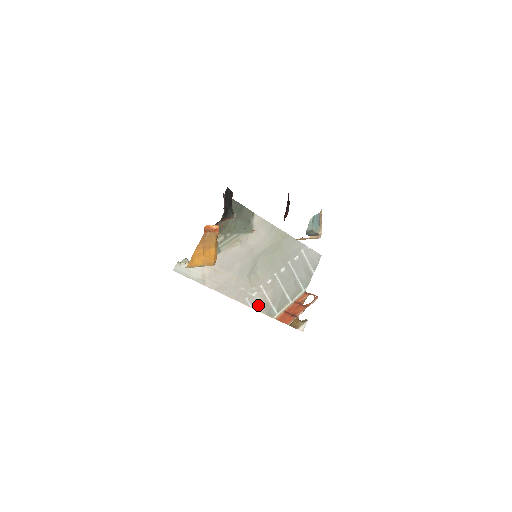
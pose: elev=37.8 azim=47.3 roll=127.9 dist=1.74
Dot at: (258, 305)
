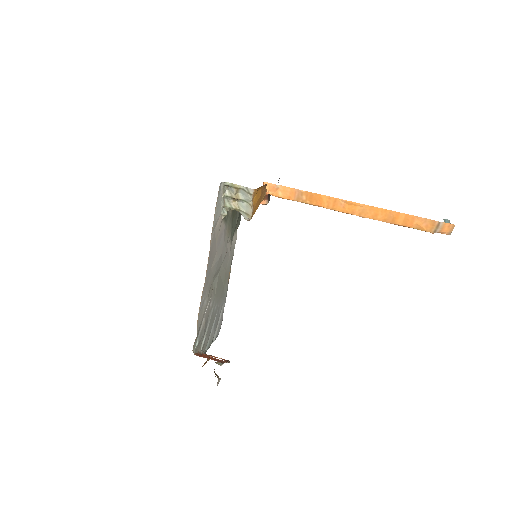
Dot at: (200, 318)
